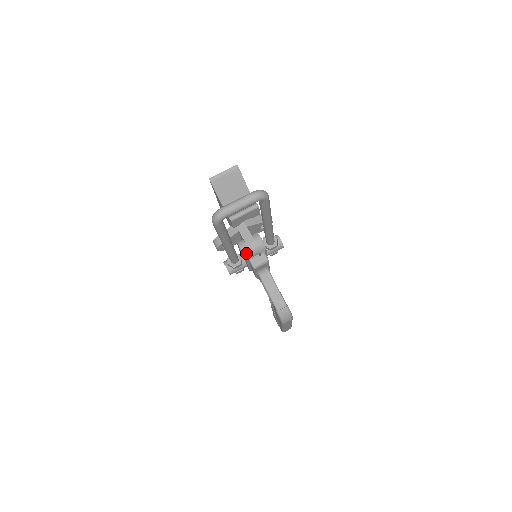
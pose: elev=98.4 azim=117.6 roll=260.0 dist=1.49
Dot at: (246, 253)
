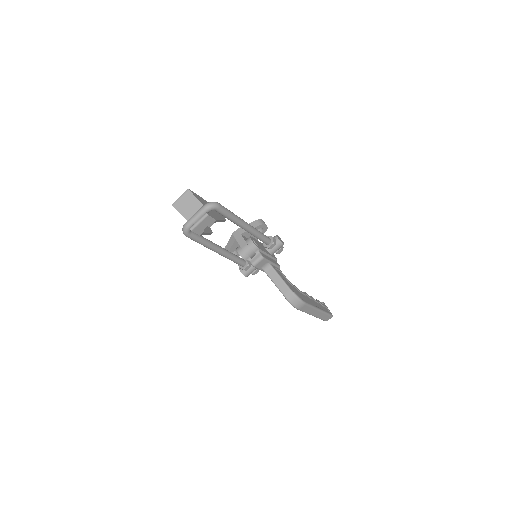
Dot at: (243, 255)
